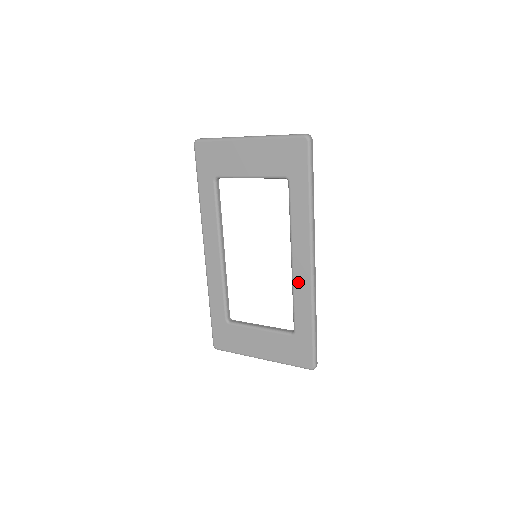
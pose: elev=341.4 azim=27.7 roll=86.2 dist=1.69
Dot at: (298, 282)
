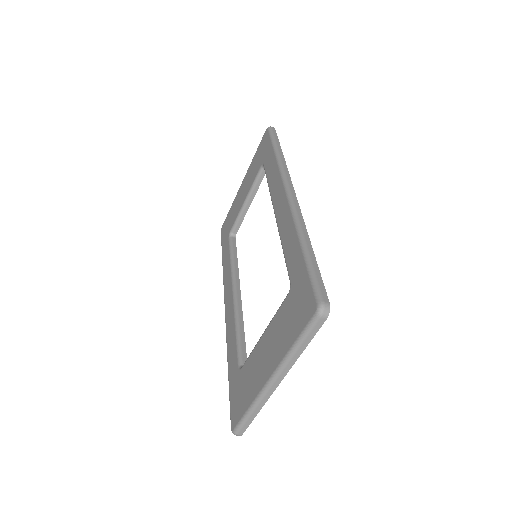
Dot at: (281, 224)
